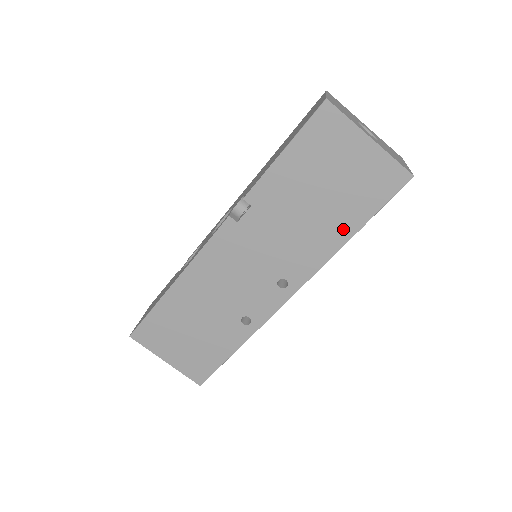
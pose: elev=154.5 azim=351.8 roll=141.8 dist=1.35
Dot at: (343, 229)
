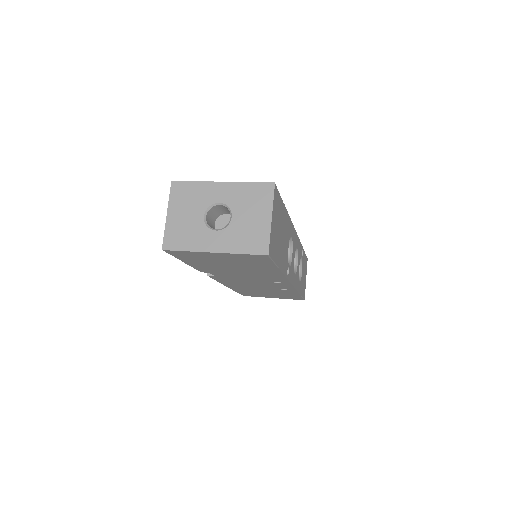
Dot at: (270, 270)
